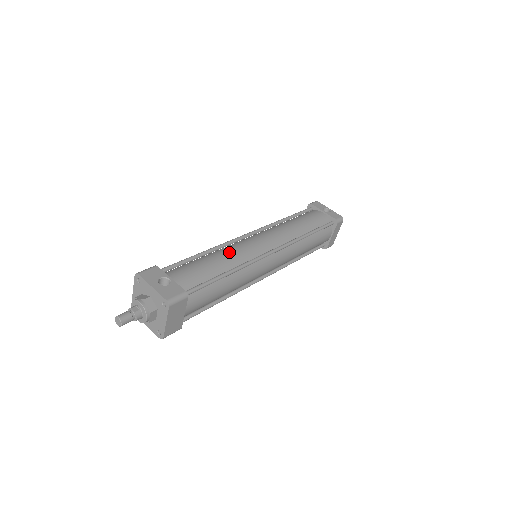
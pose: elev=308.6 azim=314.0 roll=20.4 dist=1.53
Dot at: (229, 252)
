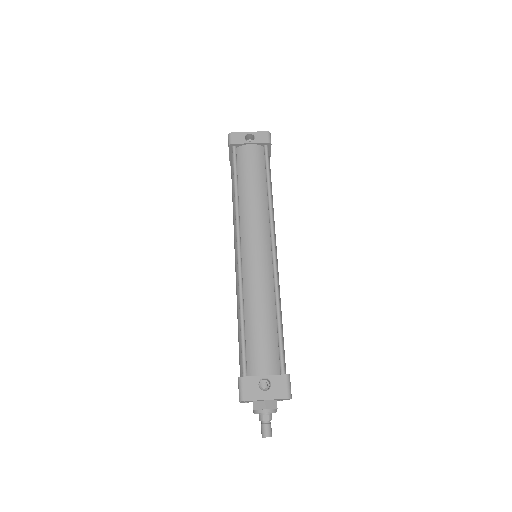
Dot at: (257, 295)
